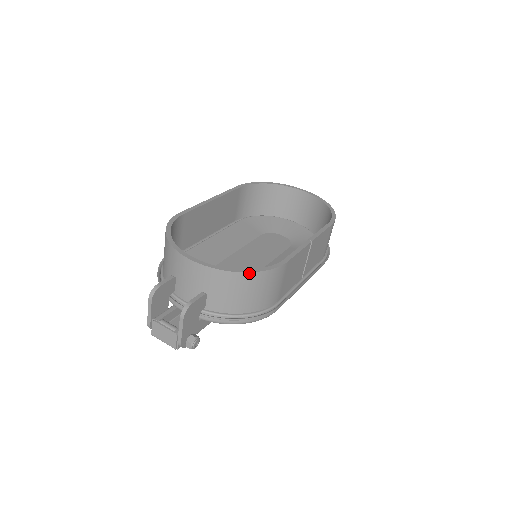
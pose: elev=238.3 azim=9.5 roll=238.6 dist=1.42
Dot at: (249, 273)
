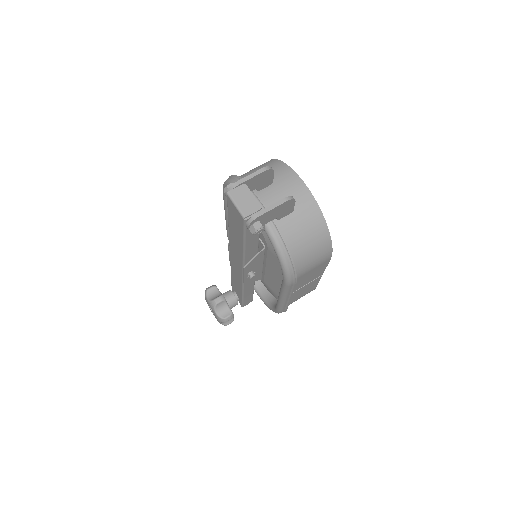
Dot at: (328, 230)
